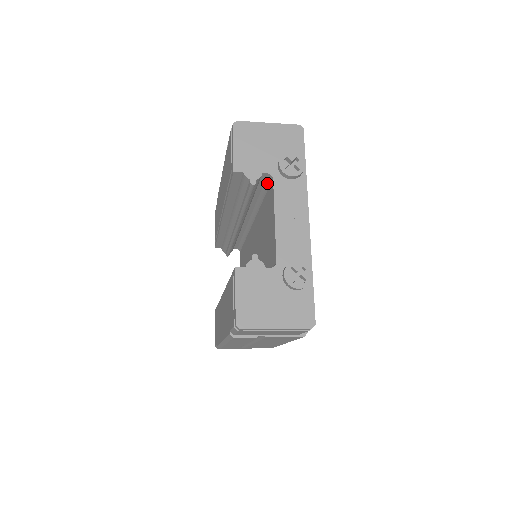
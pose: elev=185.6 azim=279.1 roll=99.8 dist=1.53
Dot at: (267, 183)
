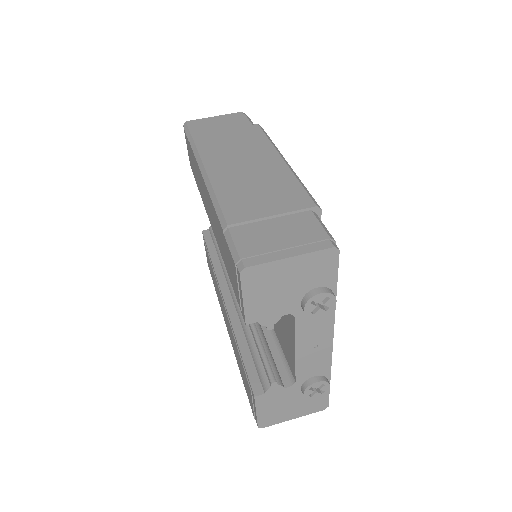
Dot at: occluded
